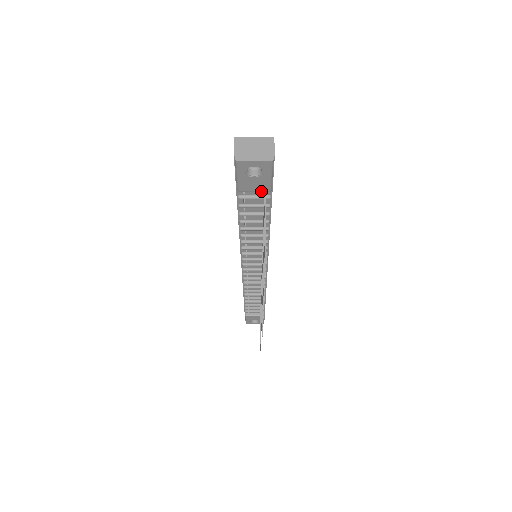
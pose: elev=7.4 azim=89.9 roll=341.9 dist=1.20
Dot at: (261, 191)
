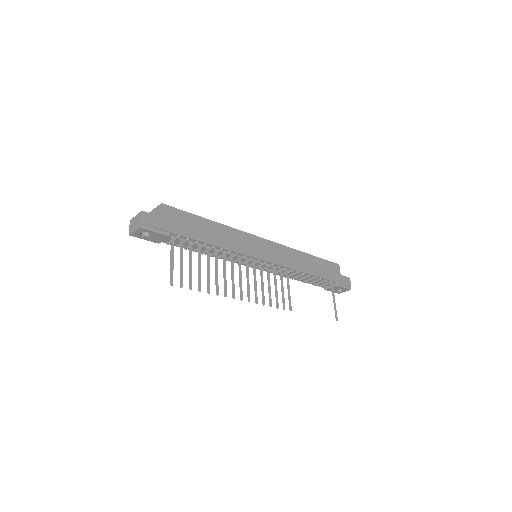
Dot at: (166, 238)
